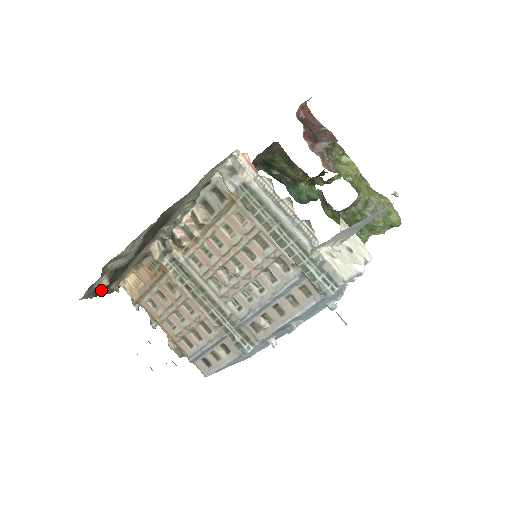
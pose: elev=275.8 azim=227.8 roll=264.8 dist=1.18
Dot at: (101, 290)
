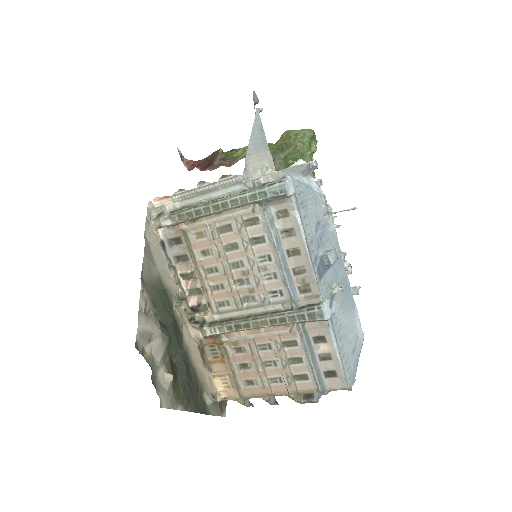
Dot at: (189, 400)
